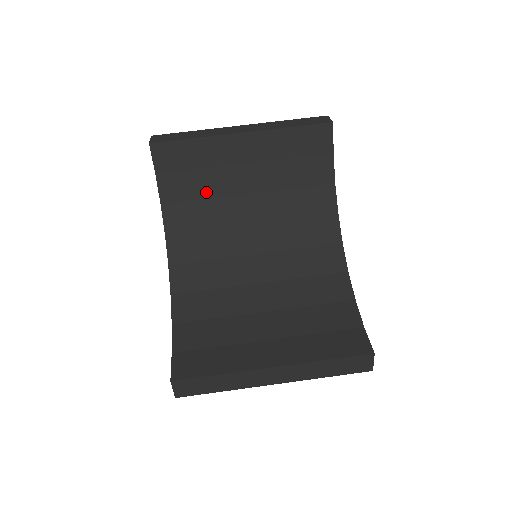
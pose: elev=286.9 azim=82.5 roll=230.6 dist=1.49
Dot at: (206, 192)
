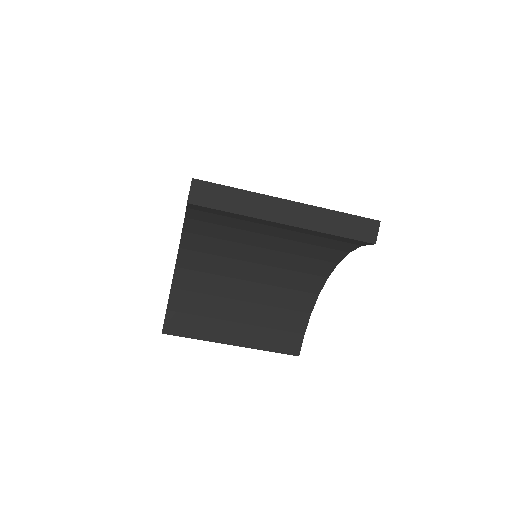
Dot at: (231, 225)
